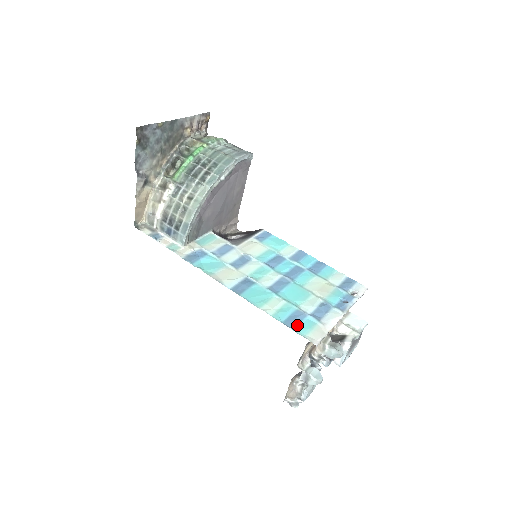
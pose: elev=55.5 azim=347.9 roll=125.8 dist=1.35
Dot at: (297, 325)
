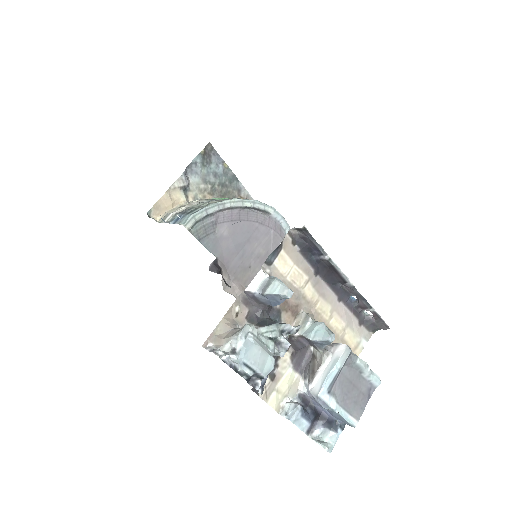
Dot at: occluded
